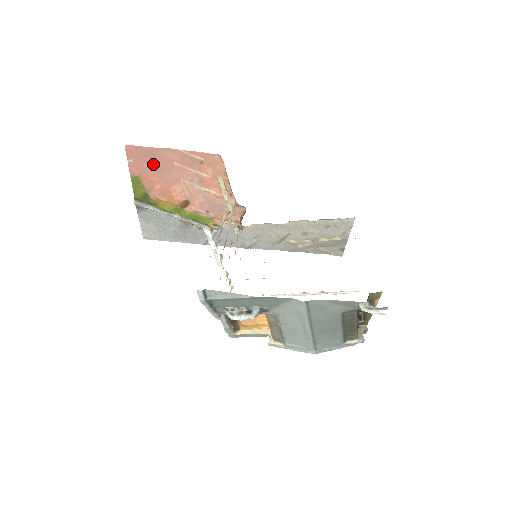
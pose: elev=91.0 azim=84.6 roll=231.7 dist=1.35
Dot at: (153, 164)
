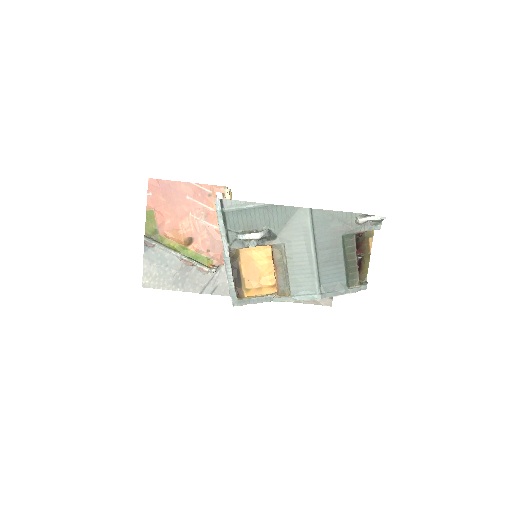
Dot at: (168, 198)
